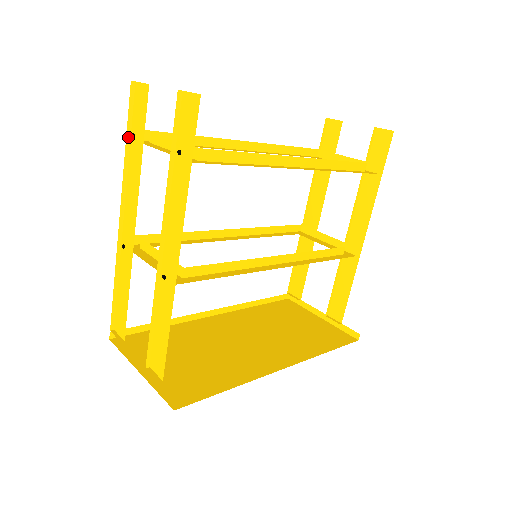
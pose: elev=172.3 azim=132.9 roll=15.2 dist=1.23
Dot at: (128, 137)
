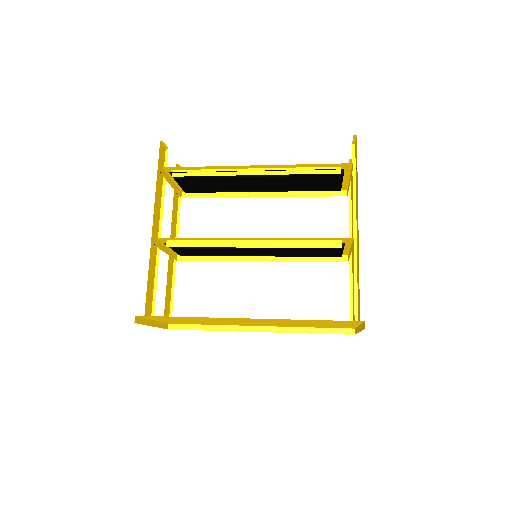
Dot at: (180, 198)
